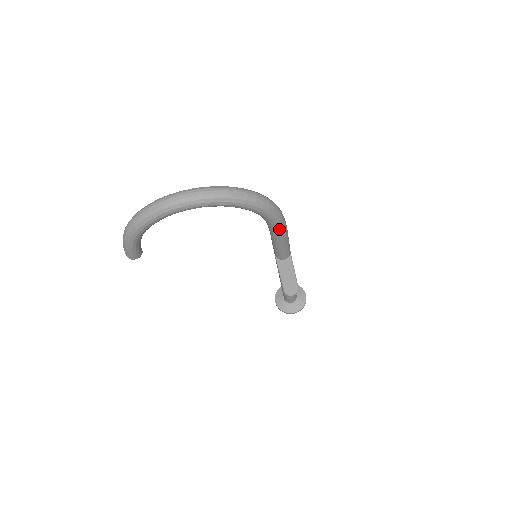
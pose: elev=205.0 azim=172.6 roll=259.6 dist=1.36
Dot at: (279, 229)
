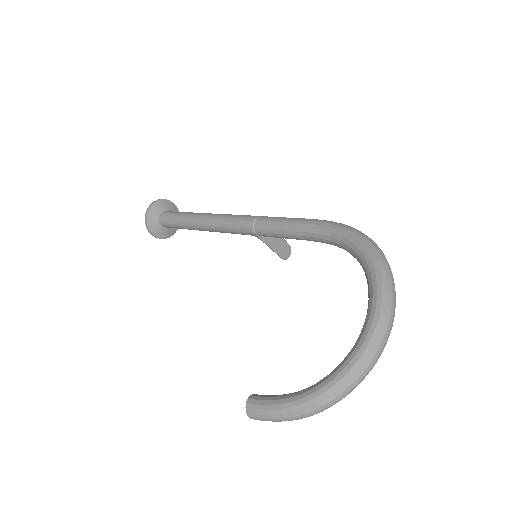
Dot at: occluded
